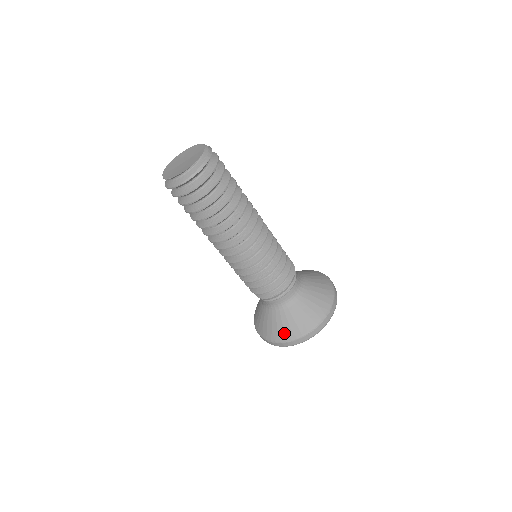
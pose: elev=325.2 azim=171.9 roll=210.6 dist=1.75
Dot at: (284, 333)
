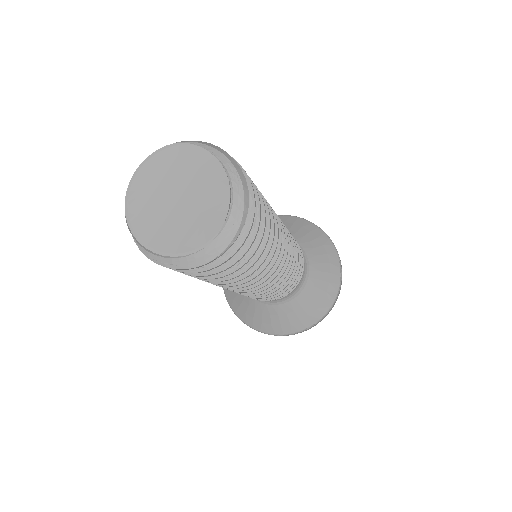
Dot at: (309, 318)
